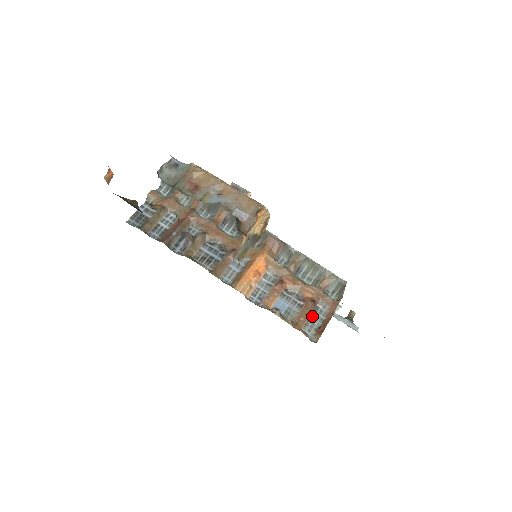
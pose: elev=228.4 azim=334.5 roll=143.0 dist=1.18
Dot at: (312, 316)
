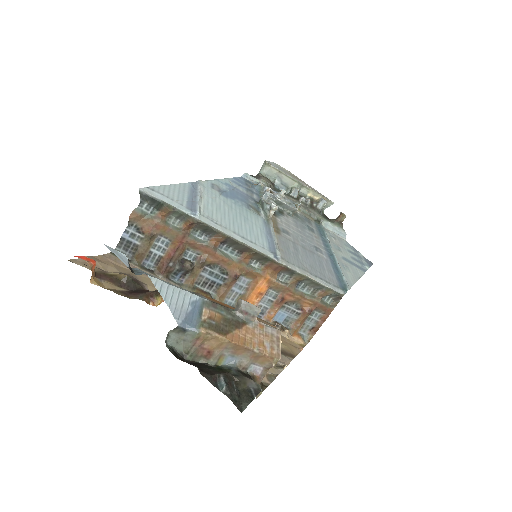
Dot at: (308, 320)
